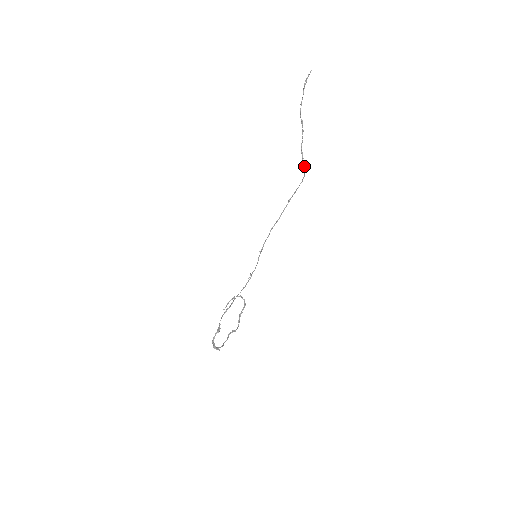
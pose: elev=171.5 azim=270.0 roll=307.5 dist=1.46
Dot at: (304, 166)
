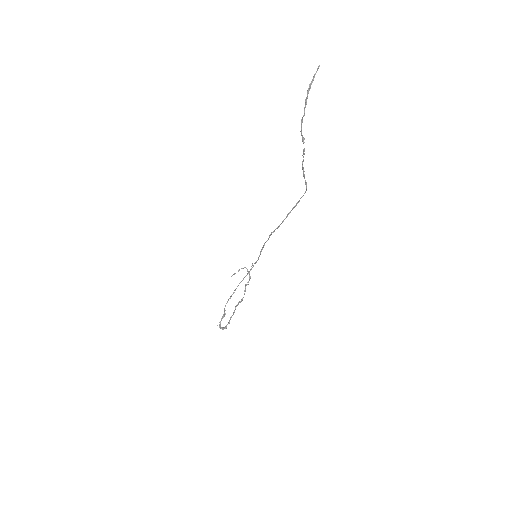
Dot at: (306, 182)
